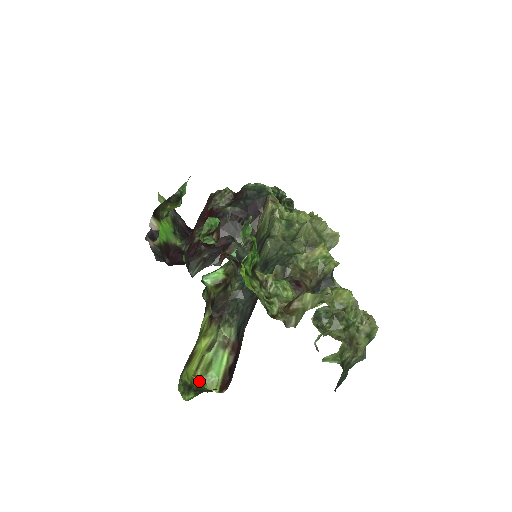
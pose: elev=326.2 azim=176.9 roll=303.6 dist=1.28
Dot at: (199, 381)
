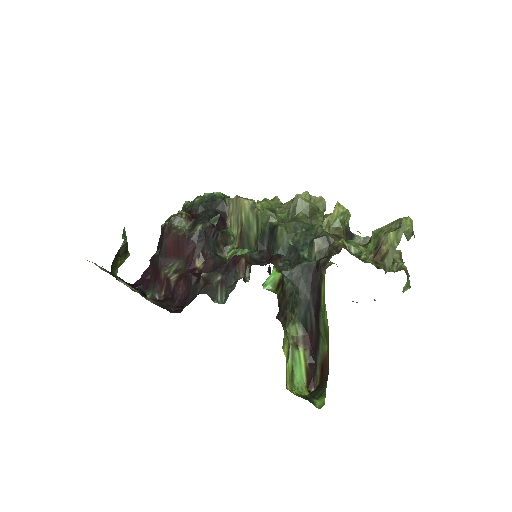
Dot at: (299, 392)
